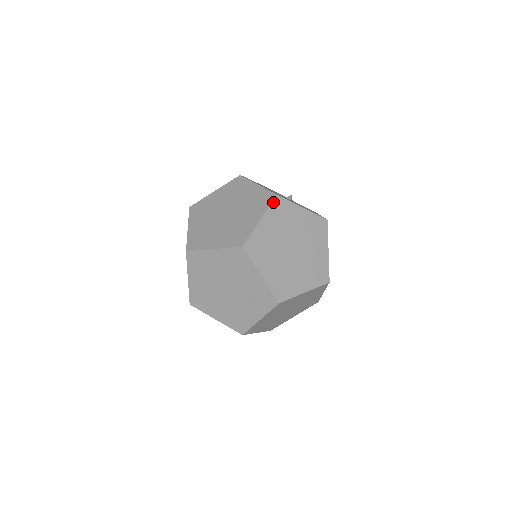
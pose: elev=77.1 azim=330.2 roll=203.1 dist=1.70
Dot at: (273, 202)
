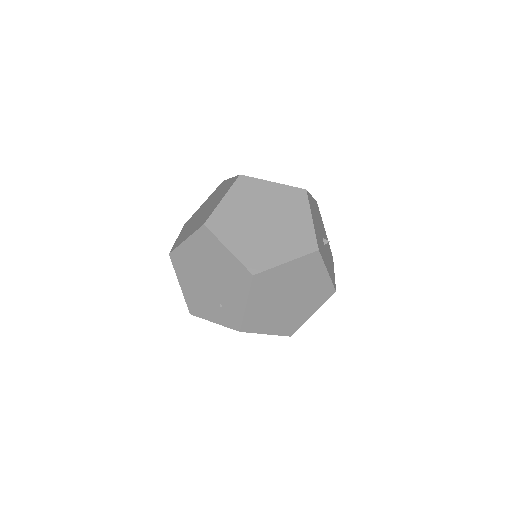
Dot at: (310, 254)
